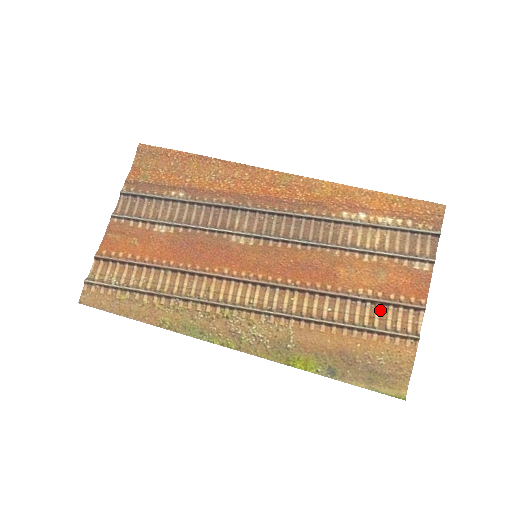
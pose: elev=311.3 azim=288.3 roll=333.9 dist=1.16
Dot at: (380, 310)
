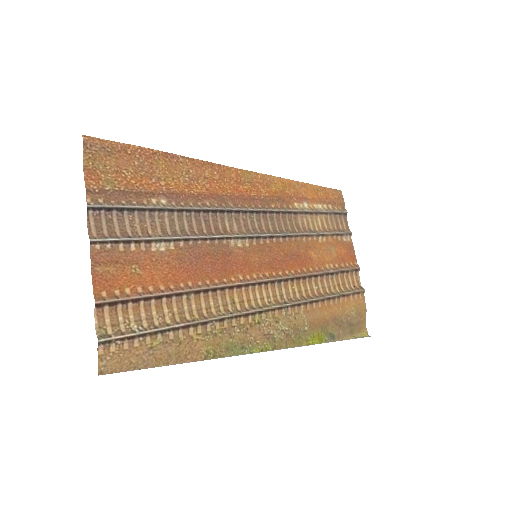
Dot at: (340, 278)
